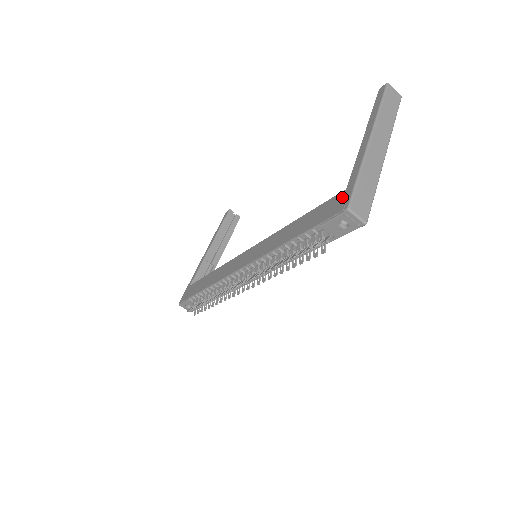
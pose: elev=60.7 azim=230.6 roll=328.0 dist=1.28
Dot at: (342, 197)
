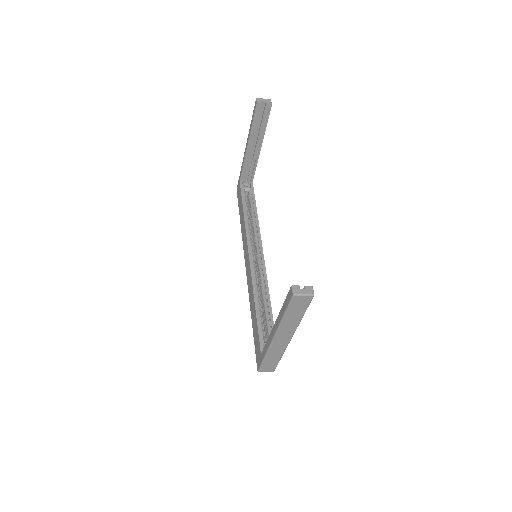
Dot at: (259, 356)
